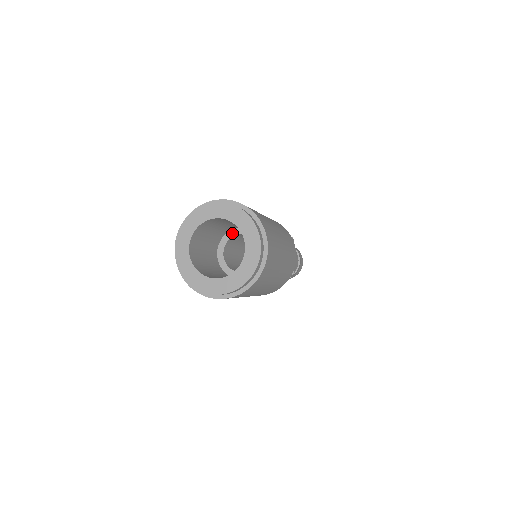
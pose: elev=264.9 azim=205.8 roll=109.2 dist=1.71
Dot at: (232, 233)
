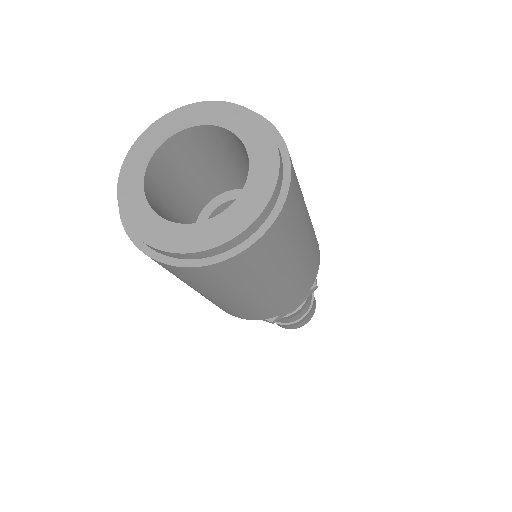
Dot at: occluded
